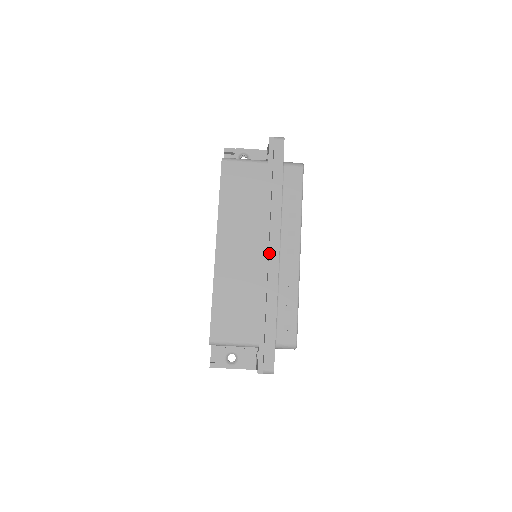
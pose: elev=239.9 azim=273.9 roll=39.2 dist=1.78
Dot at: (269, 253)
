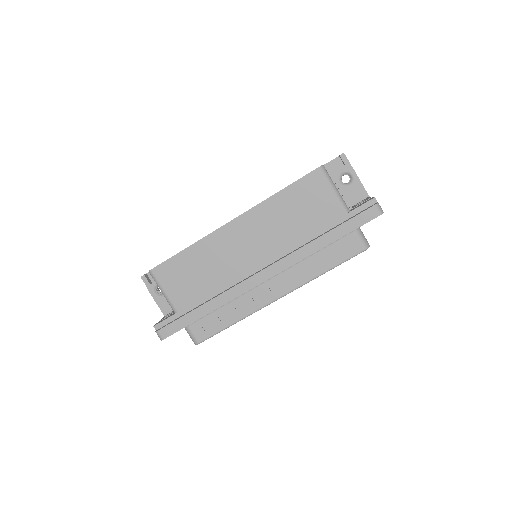
Dot at: (257, 273)
